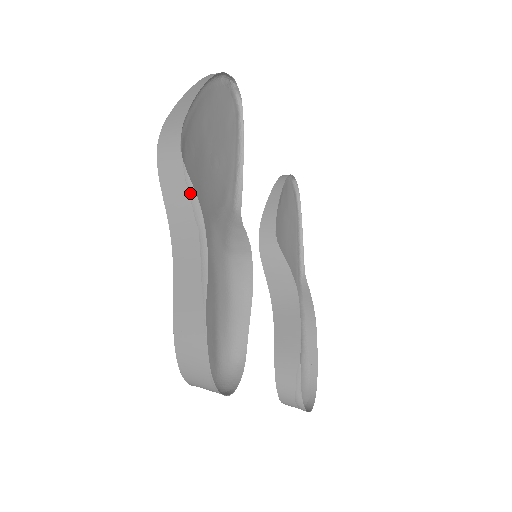
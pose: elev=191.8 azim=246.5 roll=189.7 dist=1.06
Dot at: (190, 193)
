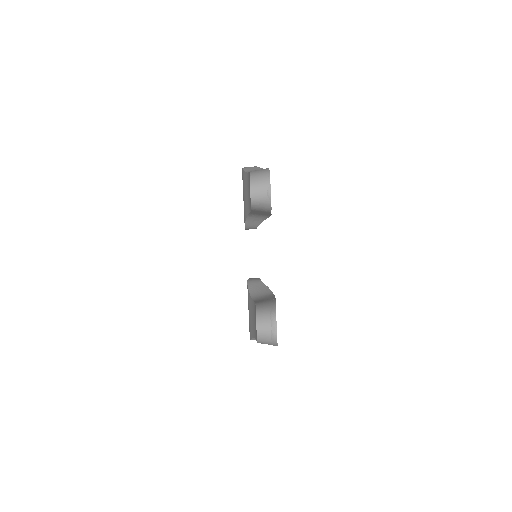
Dot at: (259, 168)
